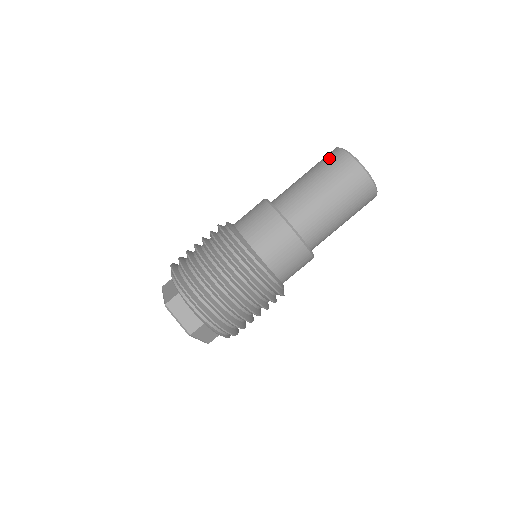
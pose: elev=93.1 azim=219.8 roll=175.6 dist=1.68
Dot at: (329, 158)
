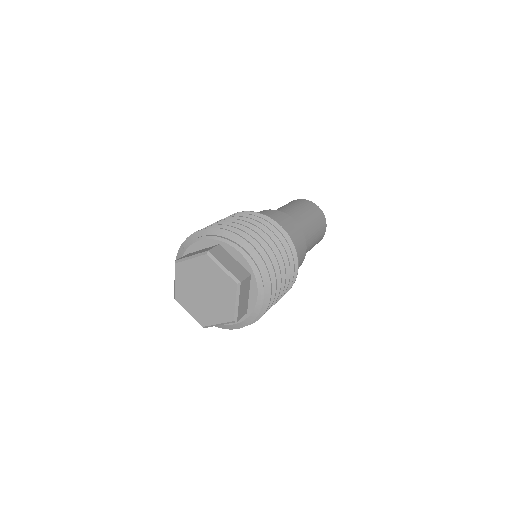
Dot at: (291, 202)
